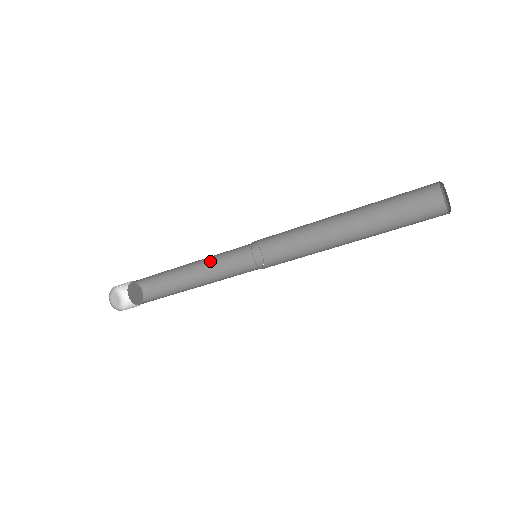
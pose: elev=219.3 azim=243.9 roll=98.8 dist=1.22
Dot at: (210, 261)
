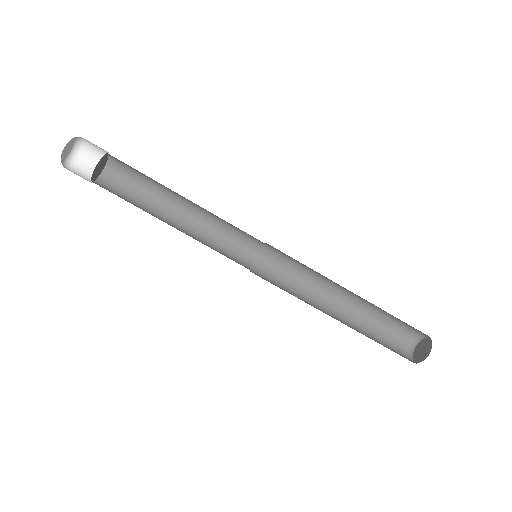
Dot at: (199, 228)
